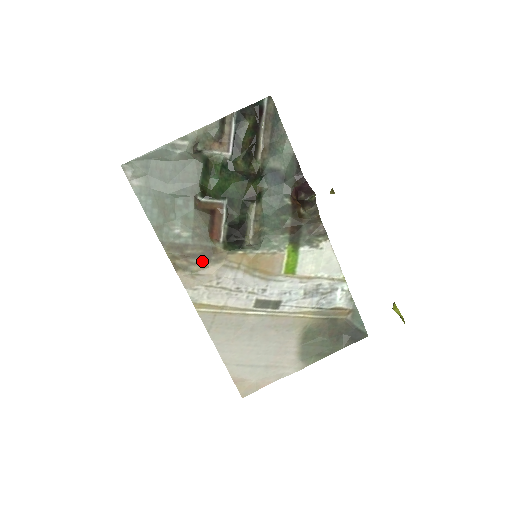
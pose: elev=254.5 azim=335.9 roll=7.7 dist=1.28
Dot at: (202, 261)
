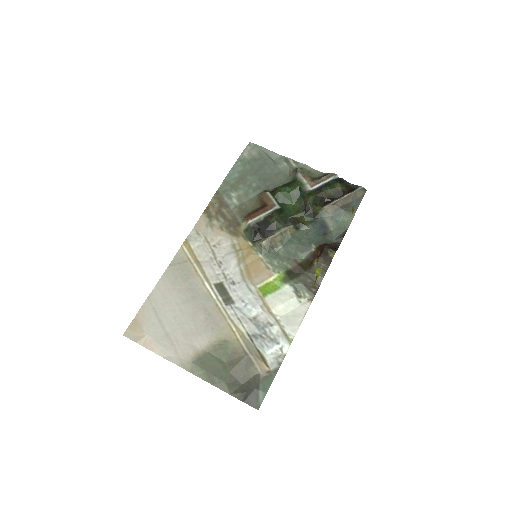
Dot at: (224, 224)
